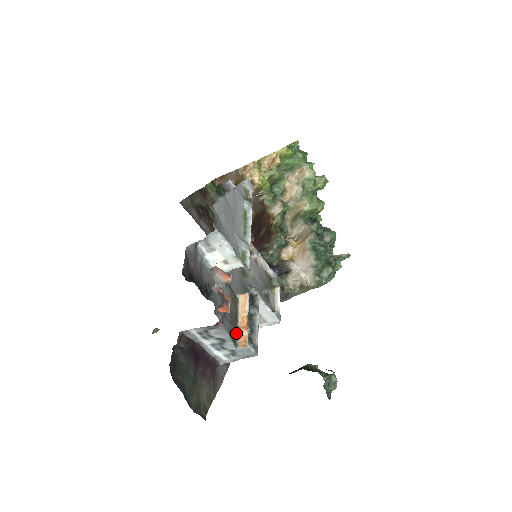
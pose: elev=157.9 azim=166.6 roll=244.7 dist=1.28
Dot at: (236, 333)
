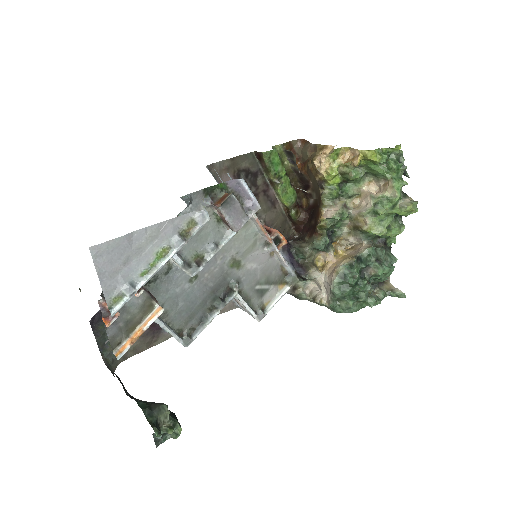
Dot at: (123, 339)
